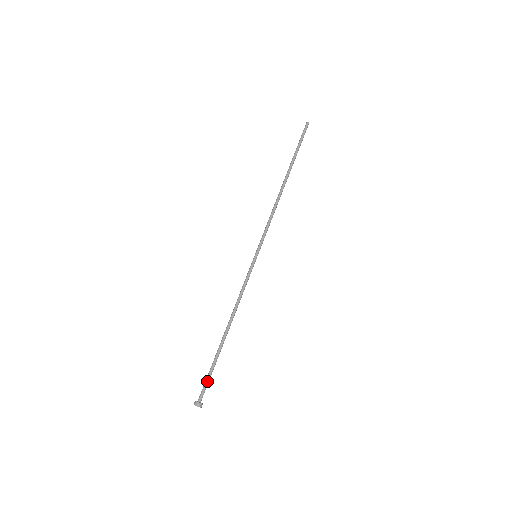
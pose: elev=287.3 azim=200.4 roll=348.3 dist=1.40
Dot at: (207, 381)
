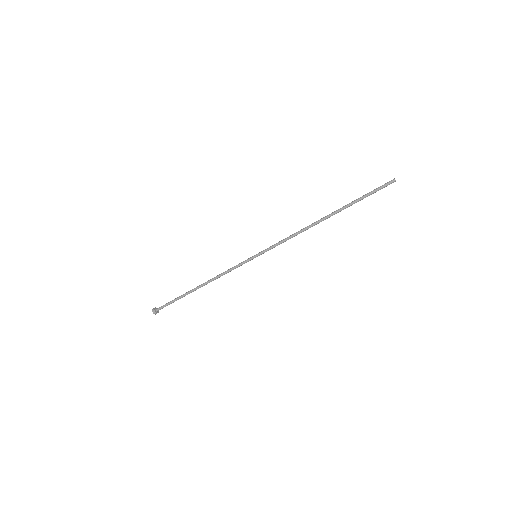
Dot at: (168, 304)
